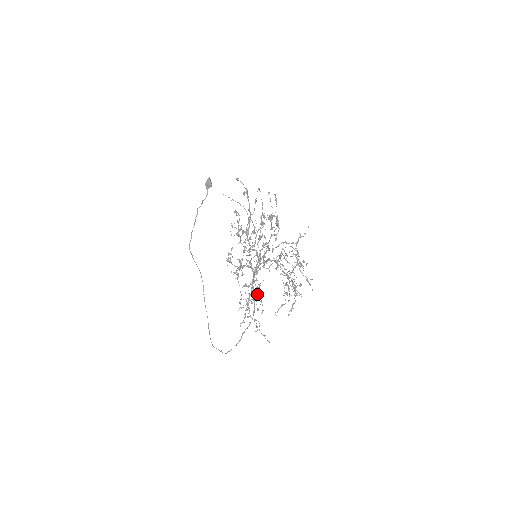
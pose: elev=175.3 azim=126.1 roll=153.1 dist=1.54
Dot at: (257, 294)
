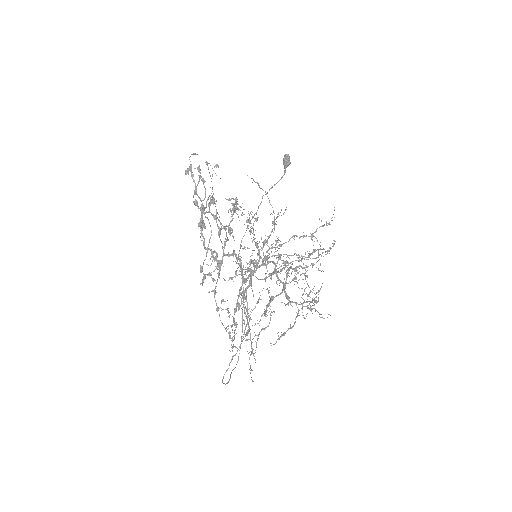
Dot at: (227, 310)
